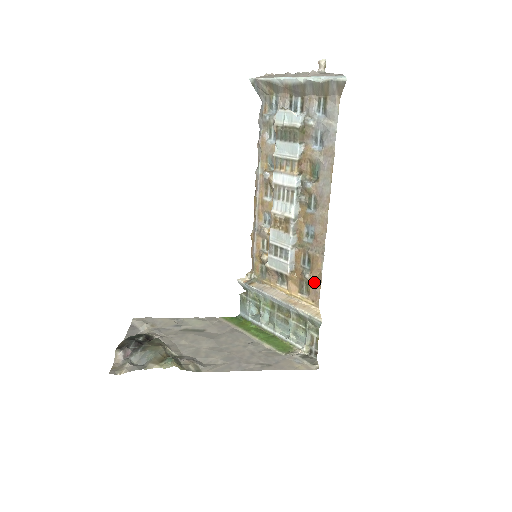
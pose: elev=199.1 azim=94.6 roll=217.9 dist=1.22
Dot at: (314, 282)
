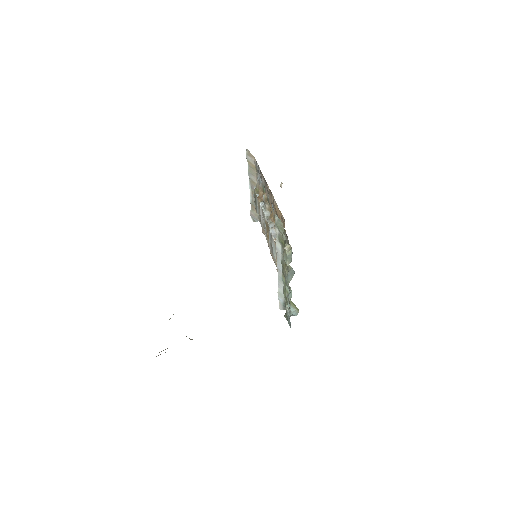
Dot at: (280, 218)
